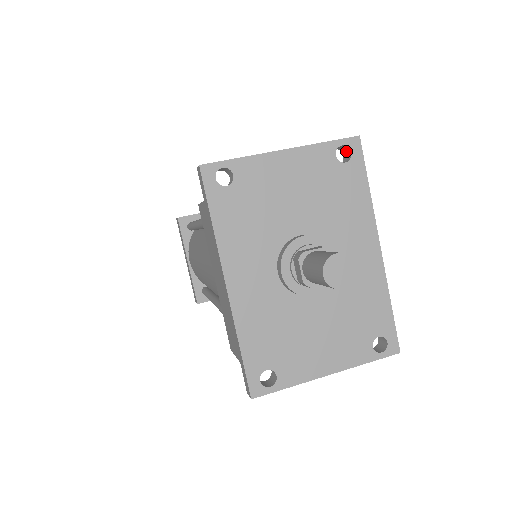
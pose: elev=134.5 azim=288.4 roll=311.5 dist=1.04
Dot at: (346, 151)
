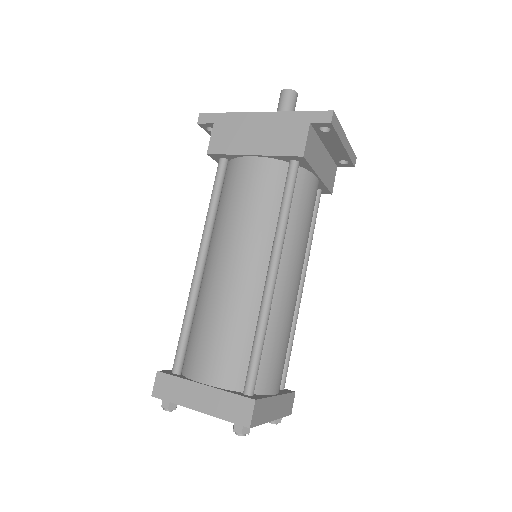
Dot at: occluded
